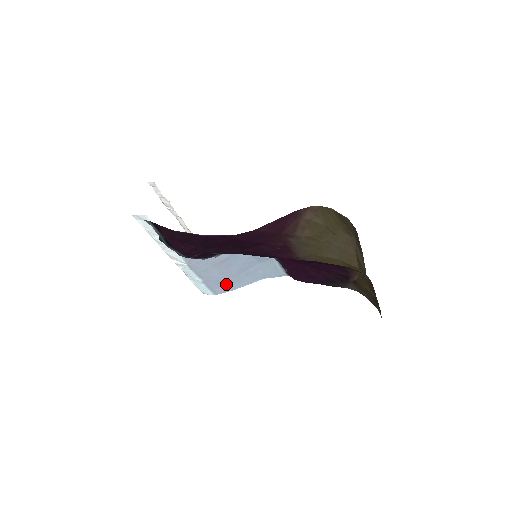
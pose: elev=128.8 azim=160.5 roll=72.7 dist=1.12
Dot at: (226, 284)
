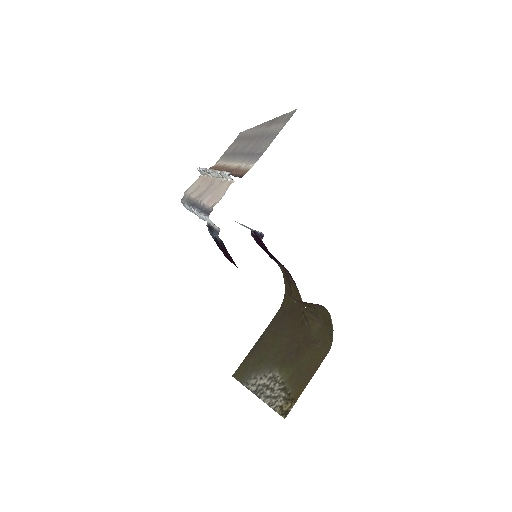
Dot at: occluded
